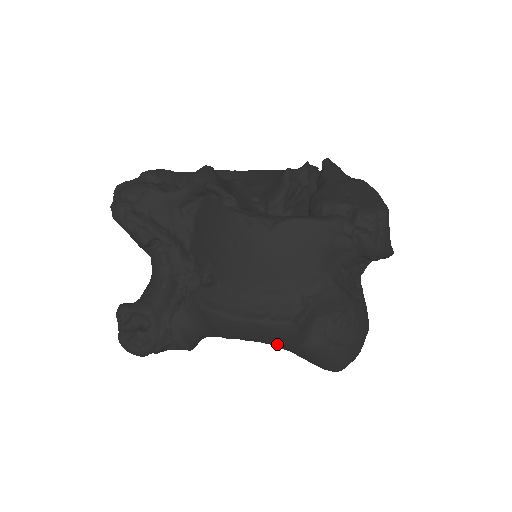
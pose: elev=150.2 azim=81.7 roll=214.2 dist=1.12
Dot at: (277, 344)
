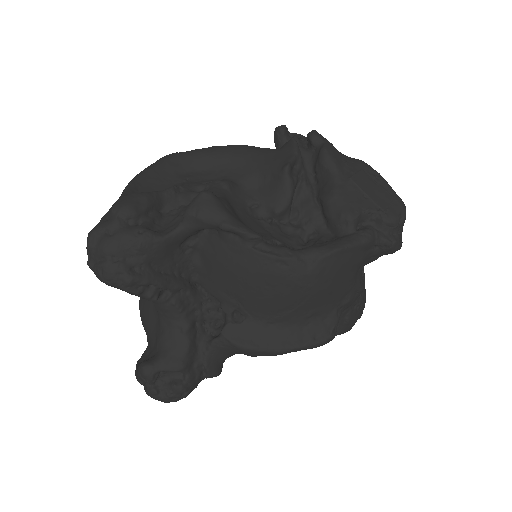
Dot at: occluded
